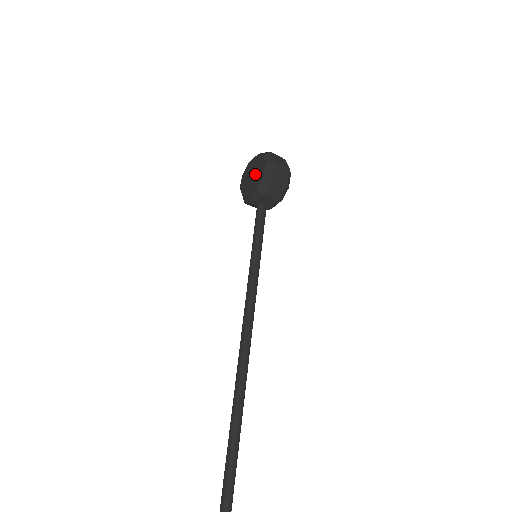
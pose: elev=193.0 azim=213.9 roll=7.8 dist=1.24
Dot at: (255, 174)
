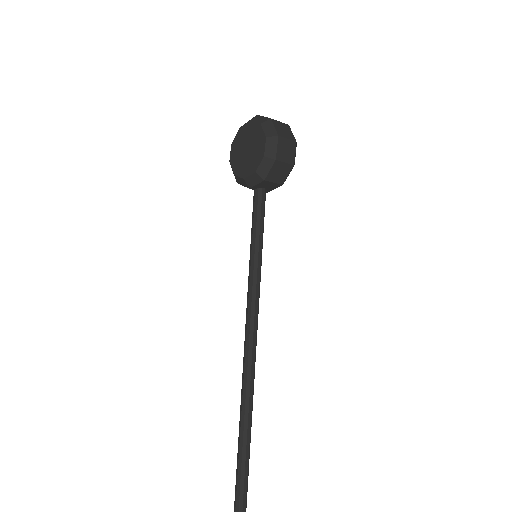
Dot at: (251, 149)
